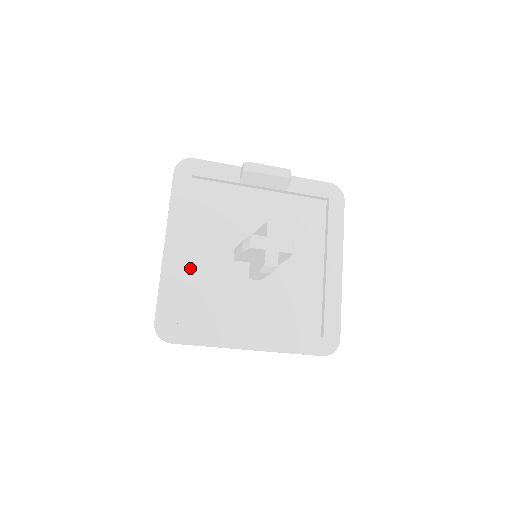
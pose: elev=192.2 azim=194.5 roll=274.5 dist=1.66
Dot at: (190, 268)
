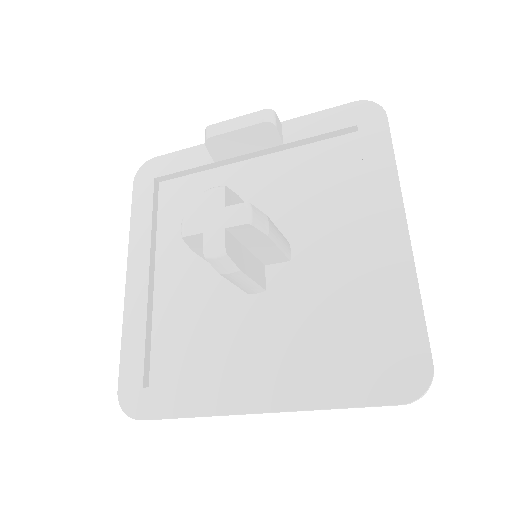
Dot at: (164, 302)
